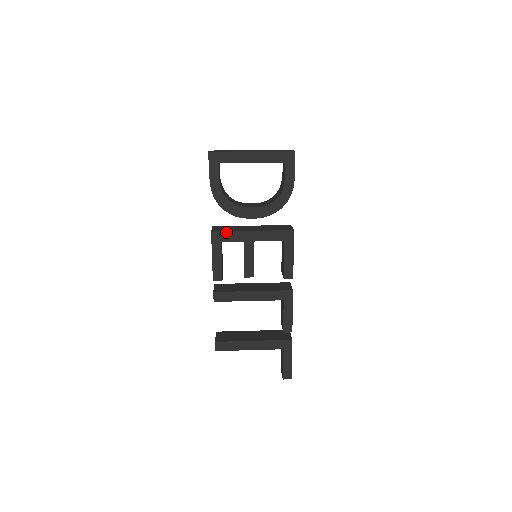
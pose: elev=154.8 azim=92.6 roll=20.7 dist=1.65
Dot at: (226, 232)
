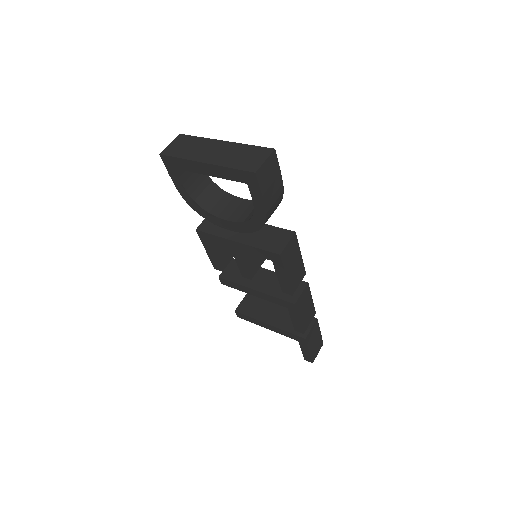
Dot at: (210, 234)
